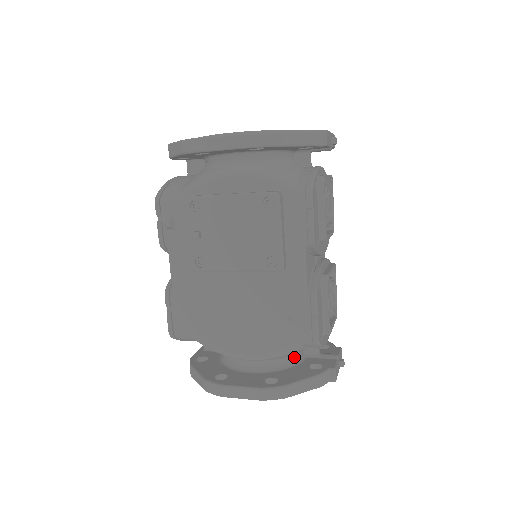
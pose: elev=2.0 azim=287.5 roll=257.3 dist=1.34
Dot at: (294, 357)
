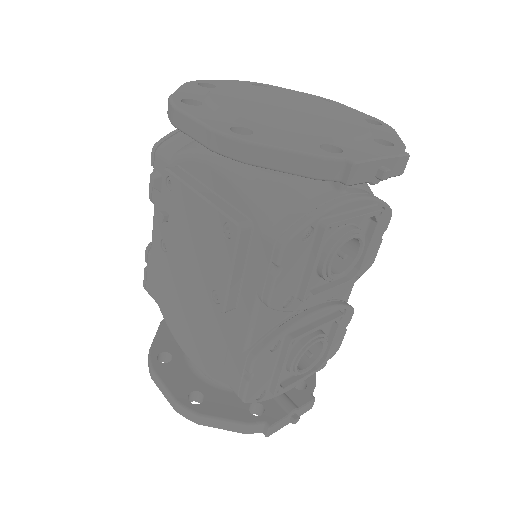
Dot at: occluded
